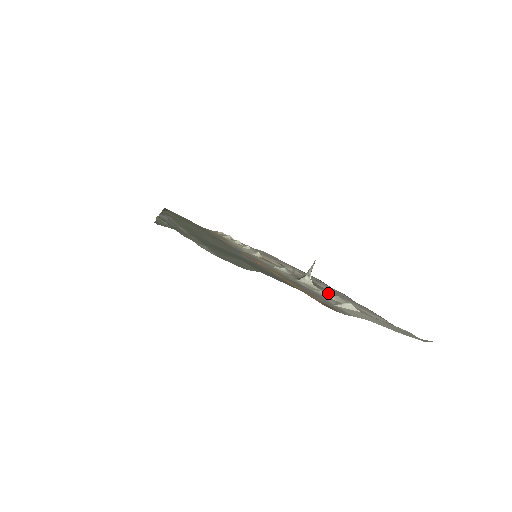
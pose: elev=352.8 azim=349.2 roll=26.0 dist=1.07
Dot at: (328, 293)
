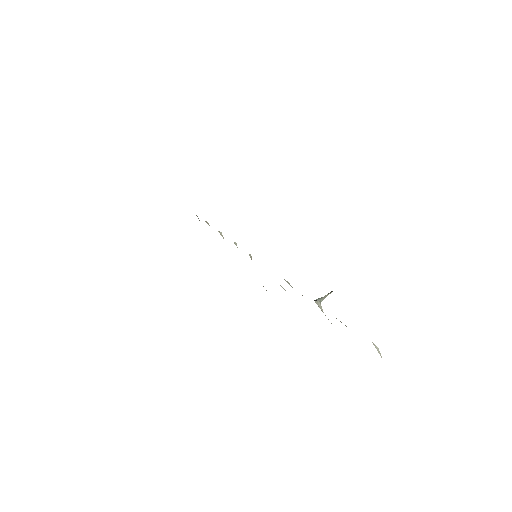
Dot at: occluded
